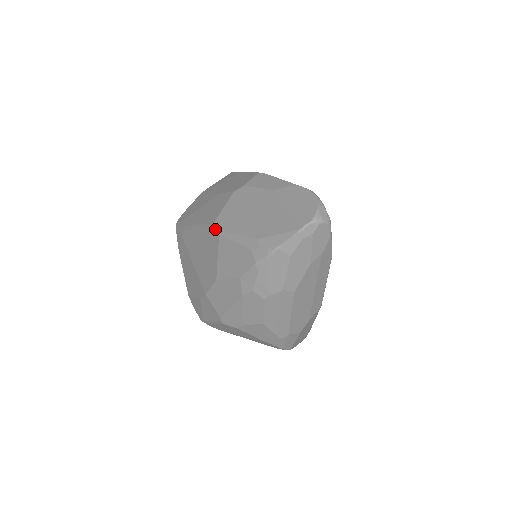
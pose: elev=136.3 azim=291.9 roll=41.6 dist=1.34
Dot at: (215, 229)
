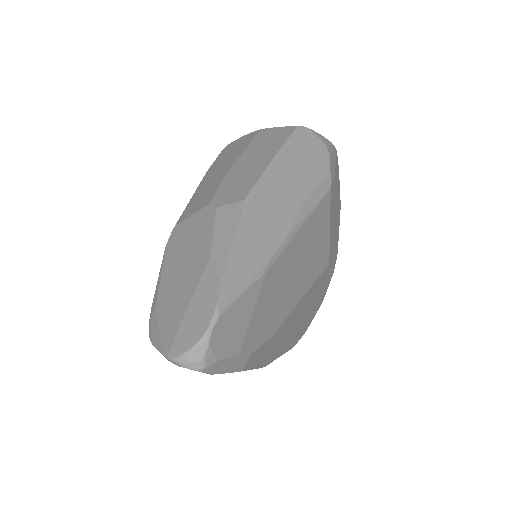
Dot at: occluded
